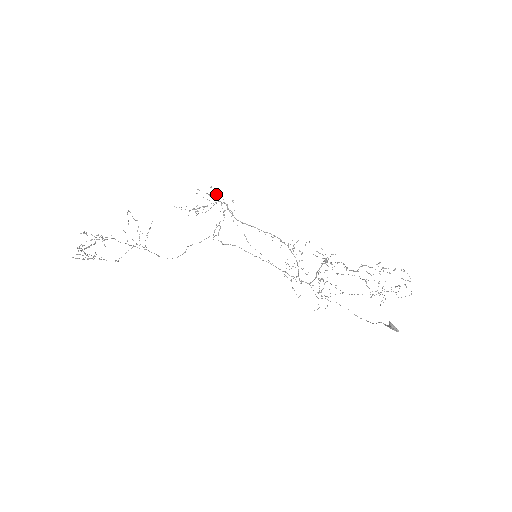
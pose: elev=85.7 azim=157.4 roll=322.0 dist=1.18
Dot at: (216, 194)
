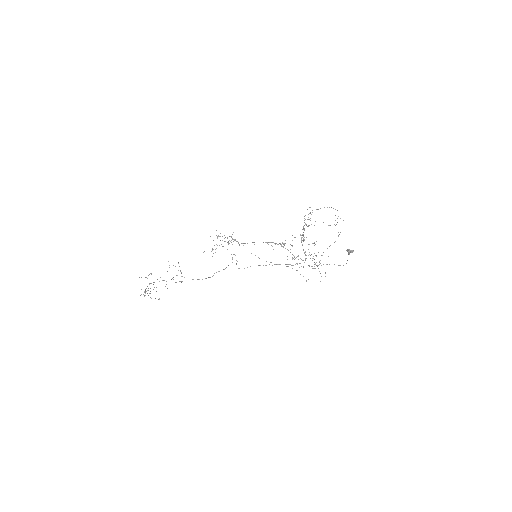
Dot at: occluded
